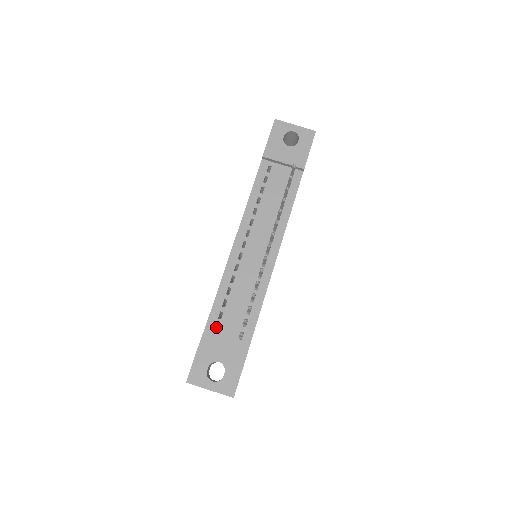
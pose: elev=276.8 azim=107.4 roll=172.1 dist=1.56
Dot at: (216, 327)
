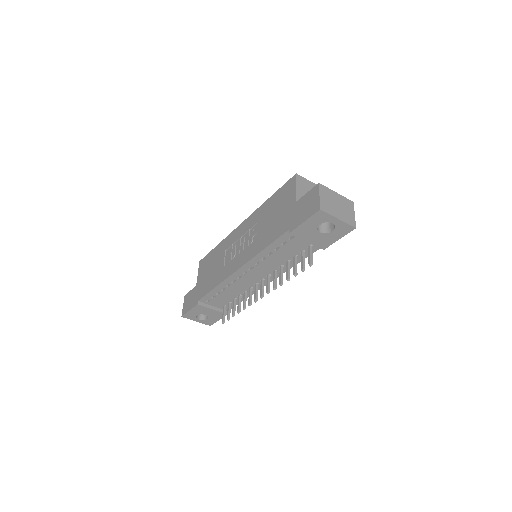
Dot at: occluded
